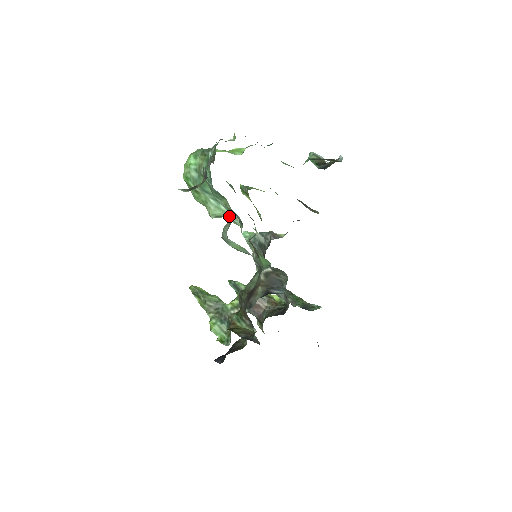
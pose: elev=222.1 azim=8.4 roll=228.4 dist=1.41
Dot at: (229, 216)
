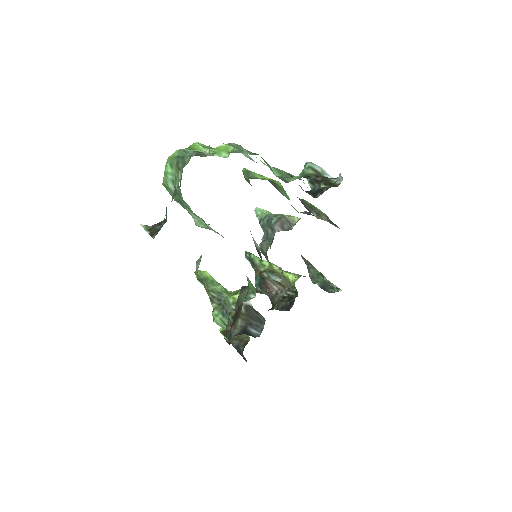
Dot at: occluded
